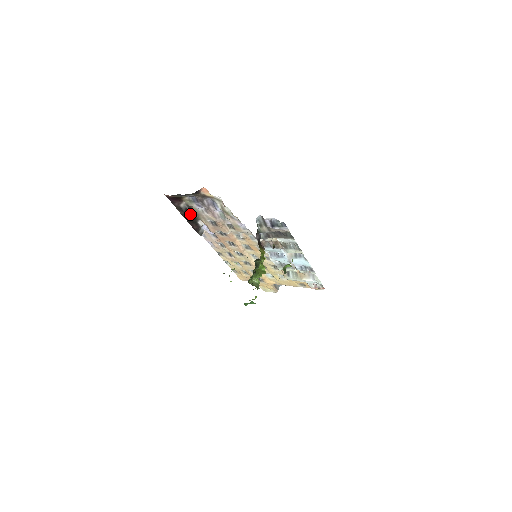
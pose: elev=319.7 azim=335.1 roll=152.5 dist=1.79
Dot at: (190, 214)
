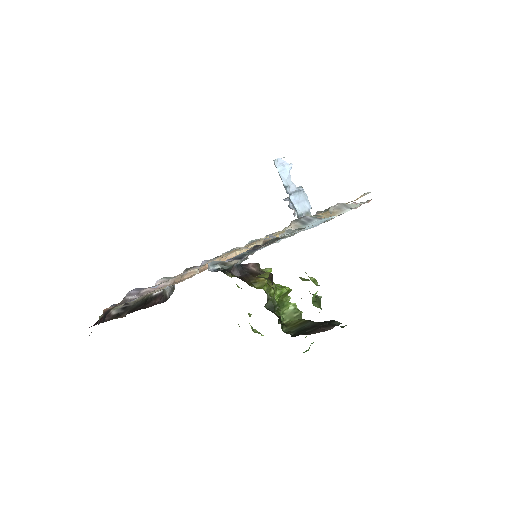
Dot at: (134, 305)
